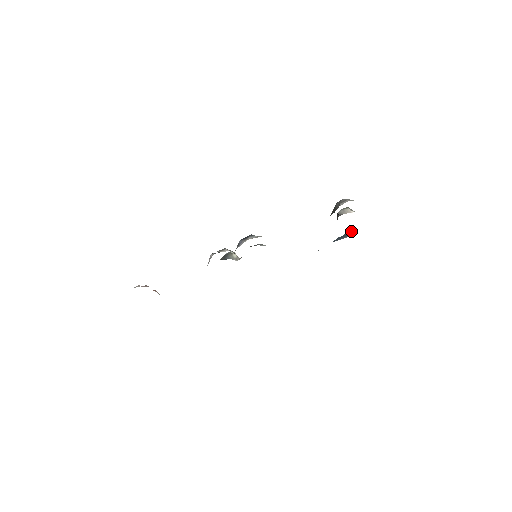
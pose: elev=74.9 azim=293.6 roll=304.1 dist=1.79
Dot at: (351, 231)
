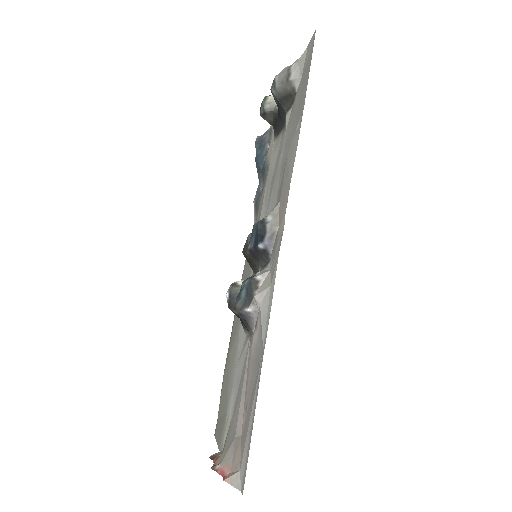
Dot at: (259, 140)
